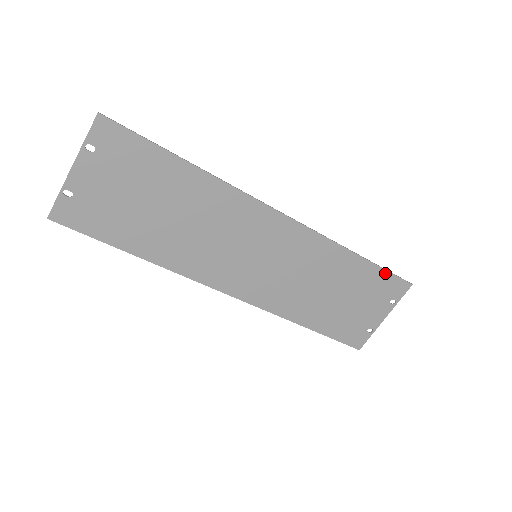
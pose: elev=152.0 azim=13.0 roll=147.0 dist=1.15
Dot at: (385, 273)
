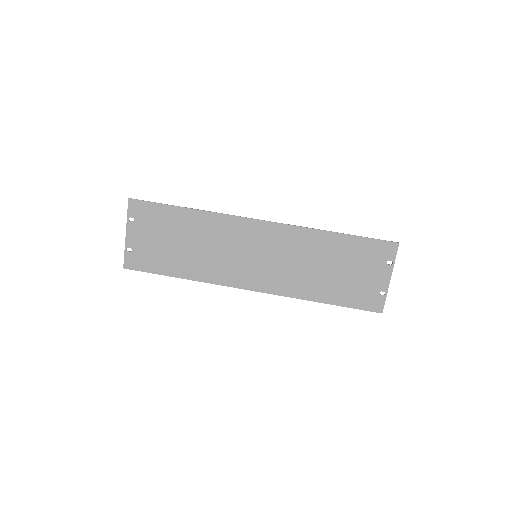
Dot at: (367, 240)
